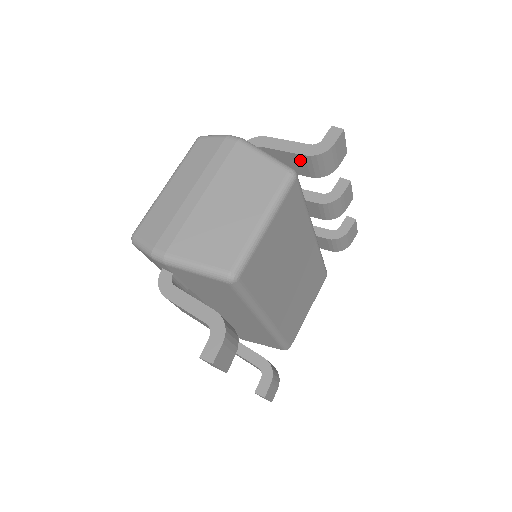
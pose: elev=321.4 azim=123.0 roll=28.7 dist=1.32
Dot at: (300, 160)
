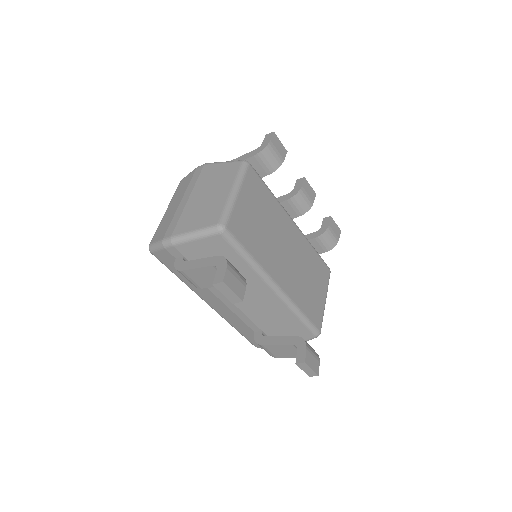
Dot at: (253, 163)
